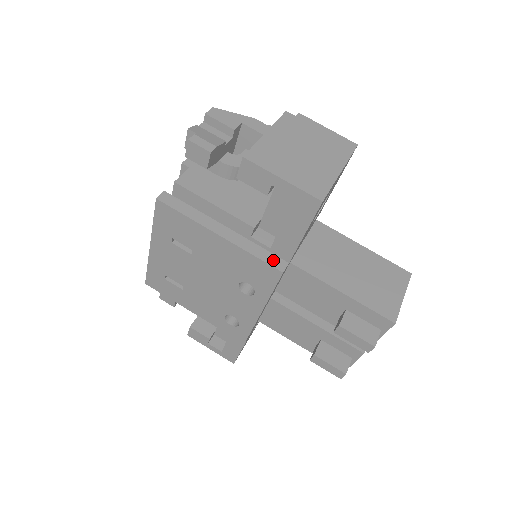
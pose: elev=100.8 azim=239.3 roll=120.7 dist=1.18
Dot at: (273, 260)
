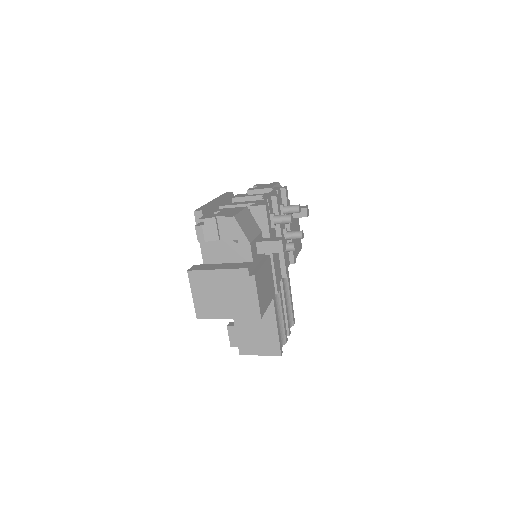
Dot at: occluded
